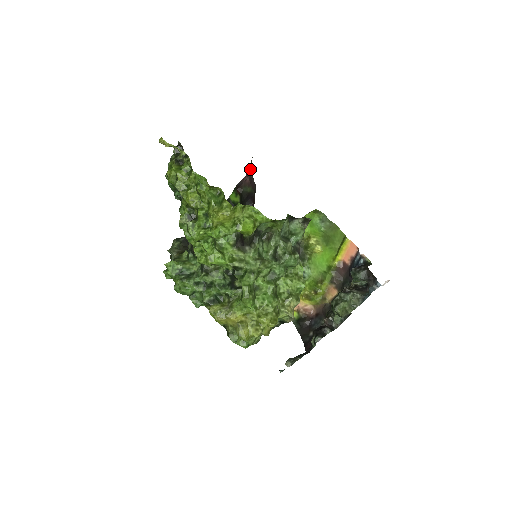
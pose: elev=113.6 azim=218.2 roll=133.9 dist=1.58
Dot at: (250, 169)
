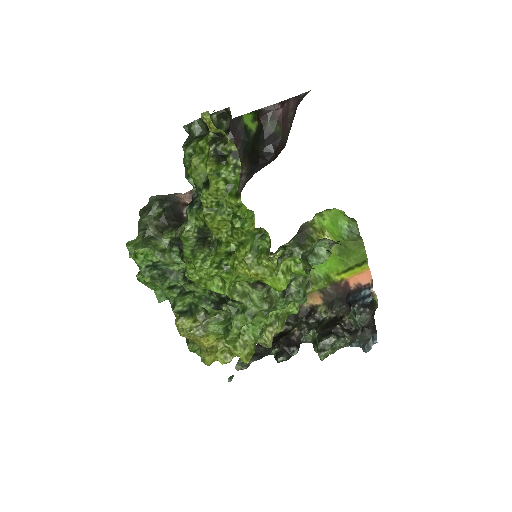
Dot at: (292, 102)
